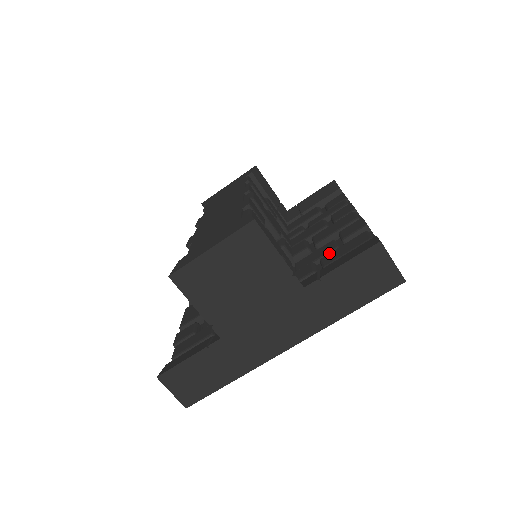
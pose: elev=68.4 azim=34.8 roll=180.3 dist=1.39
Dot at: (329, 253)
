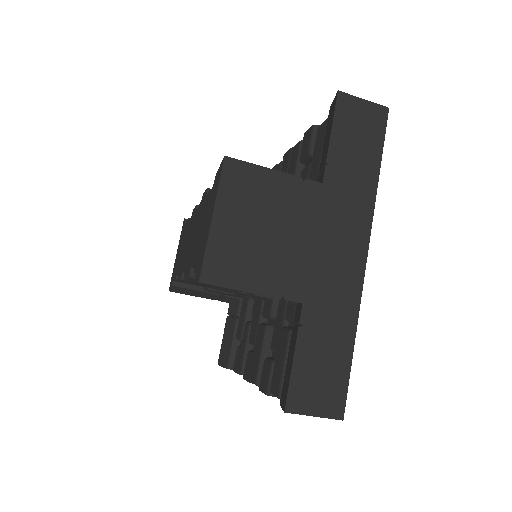
Dot at: (310, 170)
